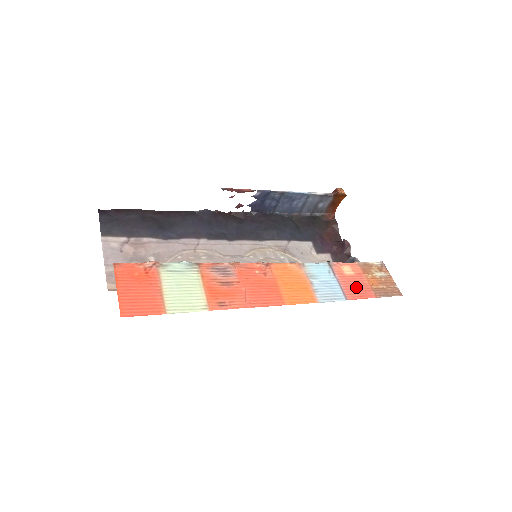
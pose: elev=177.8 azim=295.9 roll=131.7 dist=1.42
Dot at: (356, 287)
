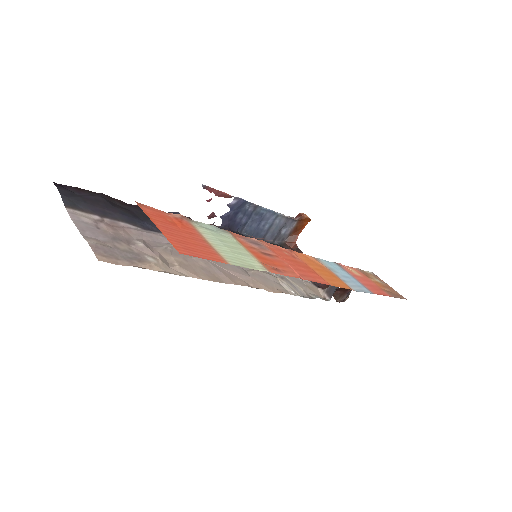
Dot at: (371, 285)
